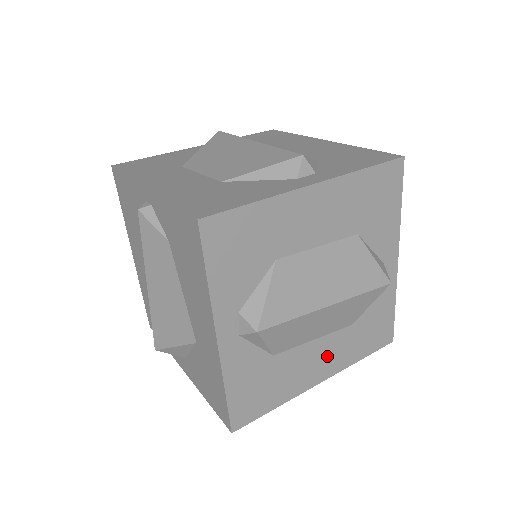
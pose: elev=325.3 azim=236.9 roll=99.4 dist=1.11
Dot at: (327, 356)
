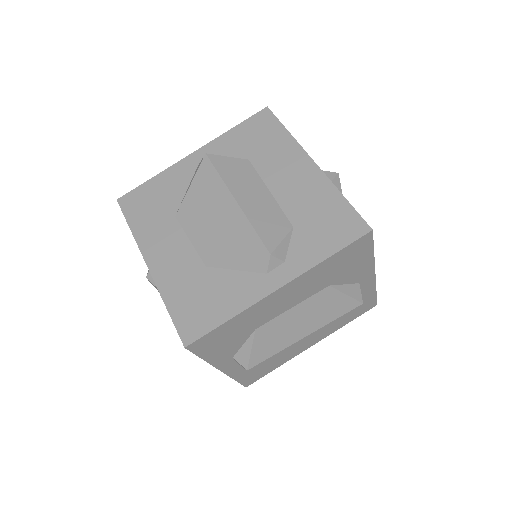
Dot at: (314, 336)
